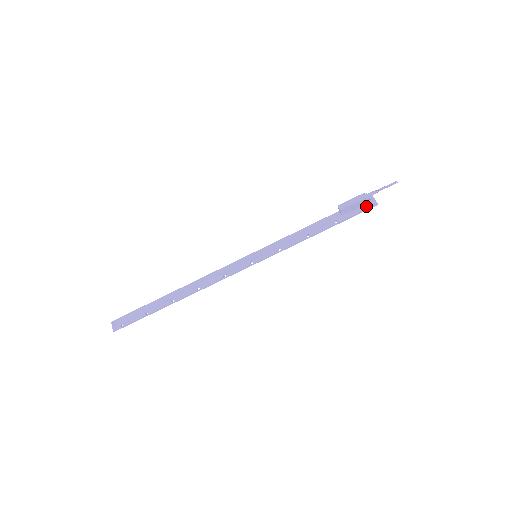
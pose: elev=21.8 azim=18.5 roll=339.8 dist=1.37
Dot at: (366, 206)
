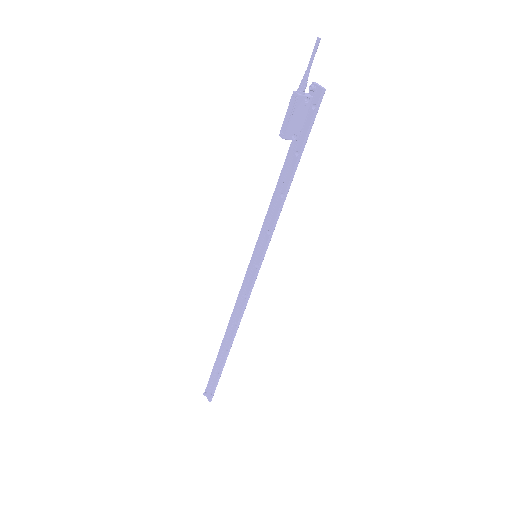
Dot at: (314, 104)
